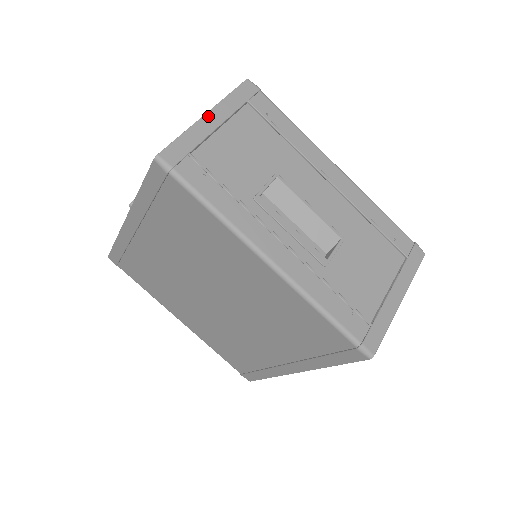
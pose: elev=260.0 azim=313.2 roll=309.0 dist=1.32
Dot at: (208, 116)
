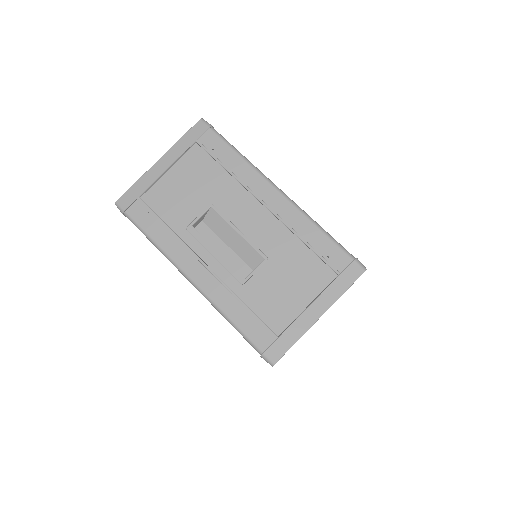
Dot at: (159, 162)
